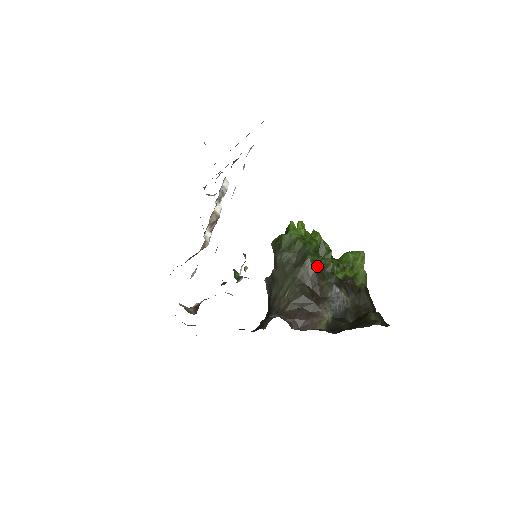
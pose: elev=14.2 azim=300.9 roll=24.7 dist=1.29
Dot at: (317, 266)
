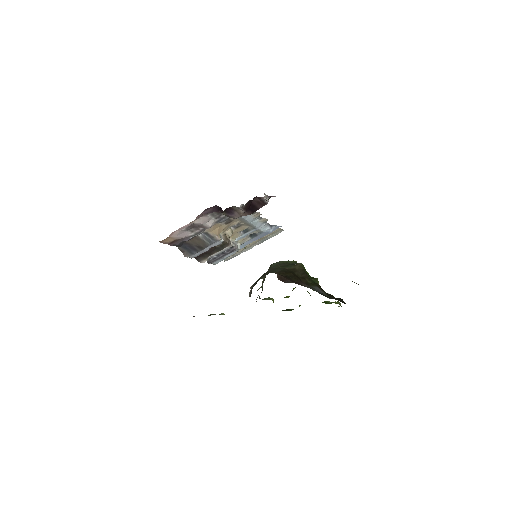
Dot at: occluded
